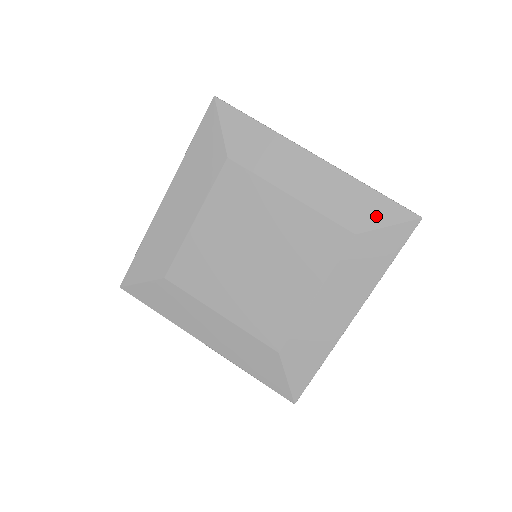
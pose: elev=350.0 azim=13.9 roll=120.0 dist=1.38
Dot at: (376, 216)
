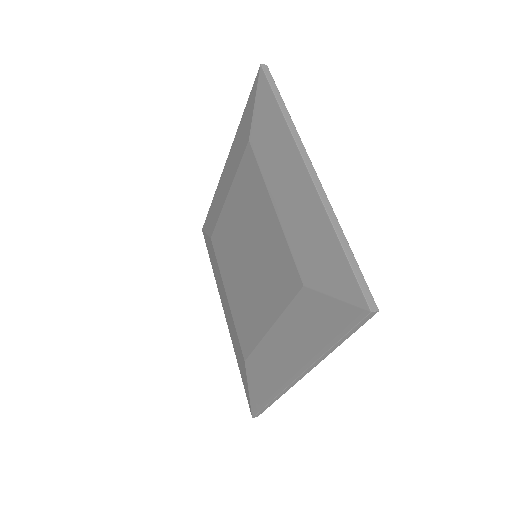
Dot at: (328, 276)
